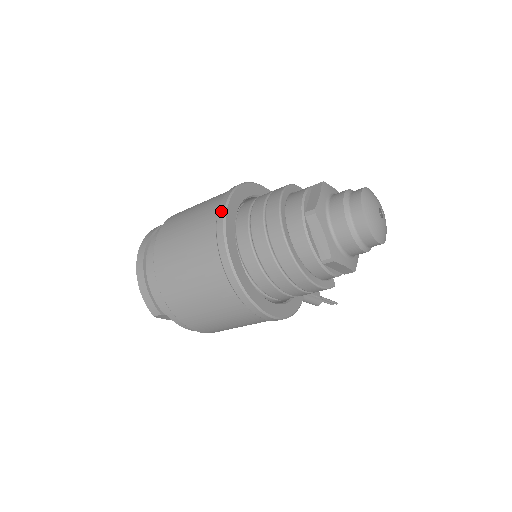
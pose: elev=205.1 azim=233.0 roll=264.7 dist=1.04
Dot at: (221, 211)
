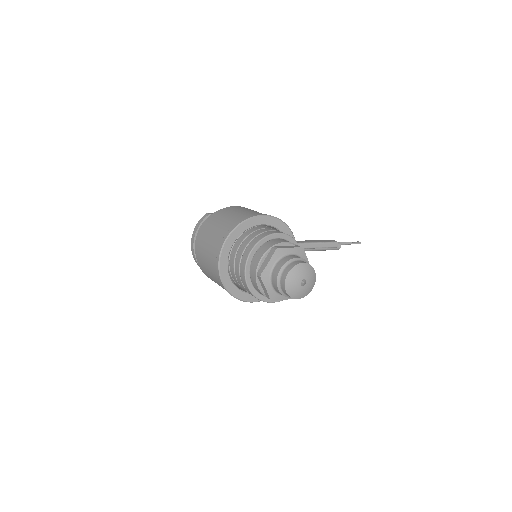
Dot at: (220, 249)
